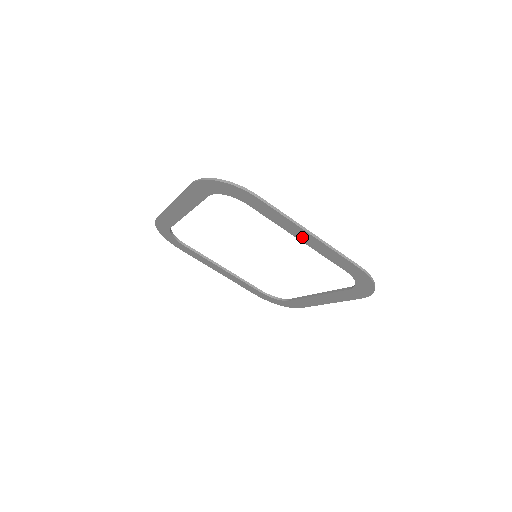
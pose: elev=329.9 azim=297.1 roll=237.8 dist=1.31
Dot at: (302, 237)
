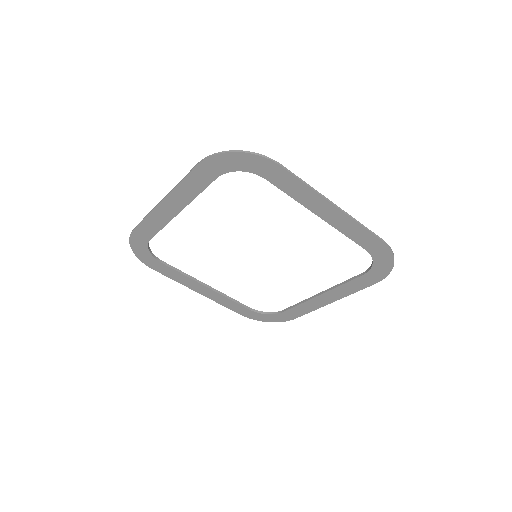
Dot at: (324, 213)
